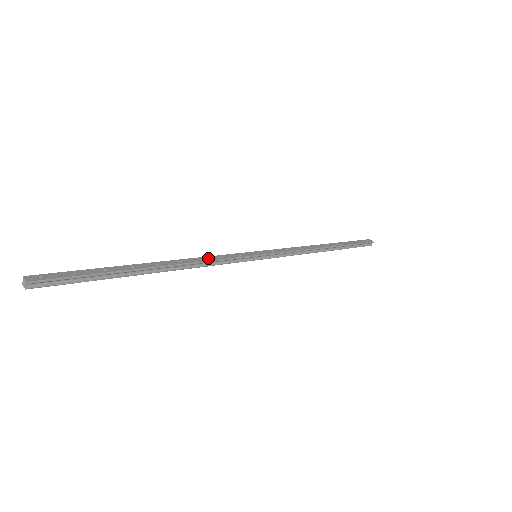
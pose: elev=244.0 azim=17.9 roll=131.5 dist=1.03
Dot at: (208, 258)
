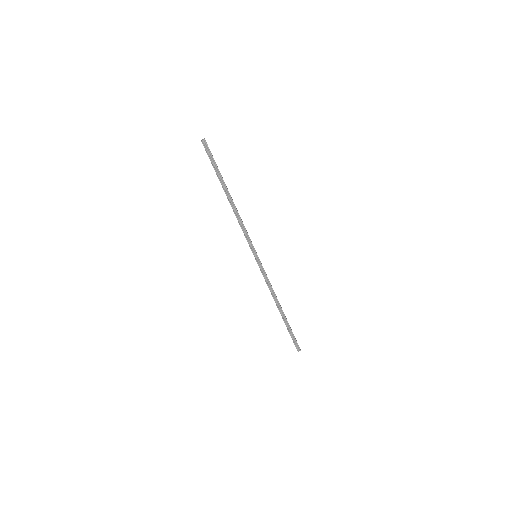
Dot at: occluded
